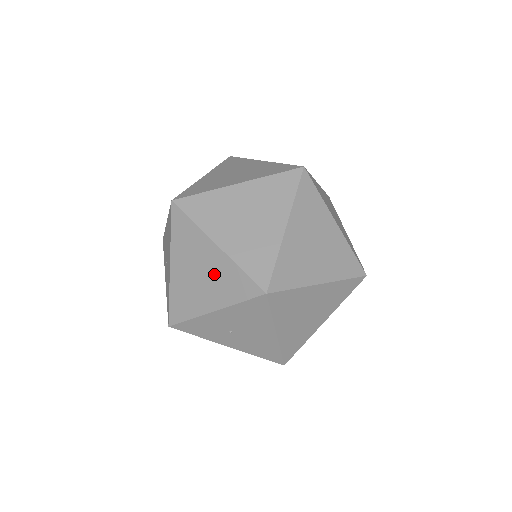
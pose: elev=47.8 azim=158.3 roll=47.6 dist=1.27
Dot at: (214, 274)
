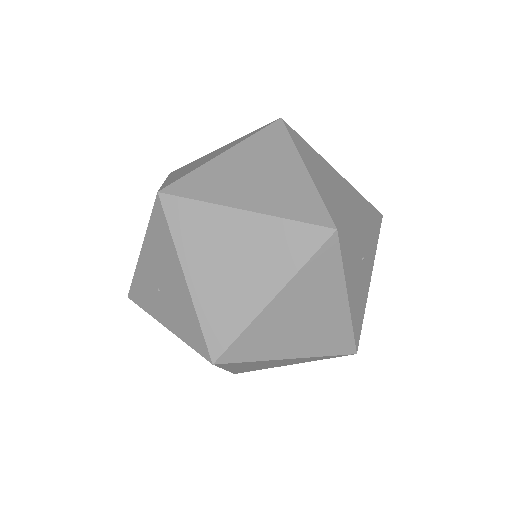
Dot at: occluded
